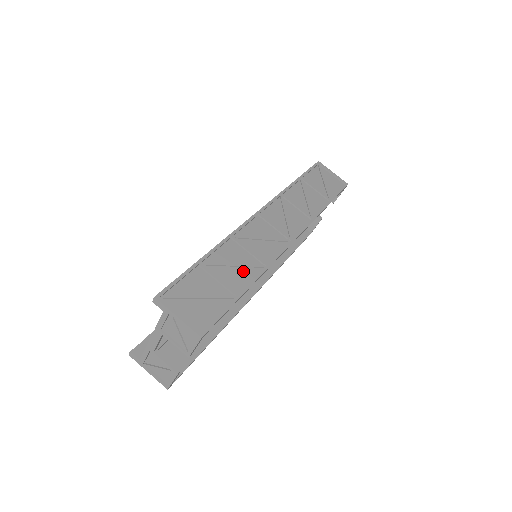
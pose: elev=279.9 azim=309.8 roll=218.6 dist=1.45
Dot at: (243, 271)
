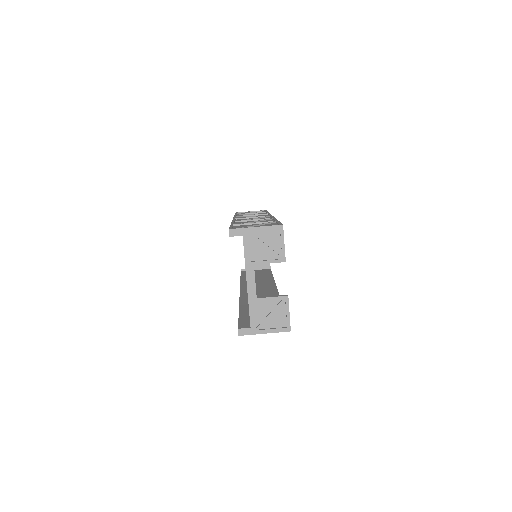
Dot at: (263, 221)
